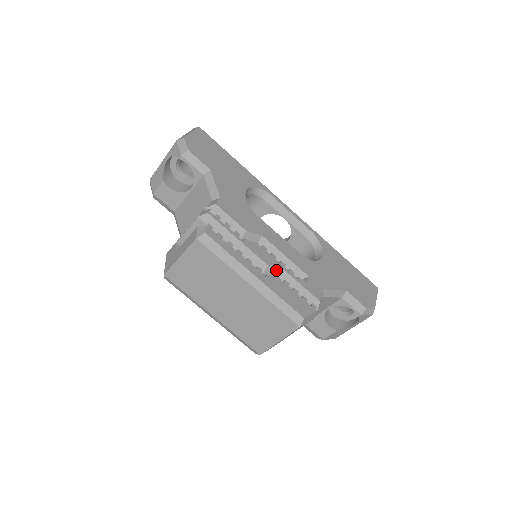
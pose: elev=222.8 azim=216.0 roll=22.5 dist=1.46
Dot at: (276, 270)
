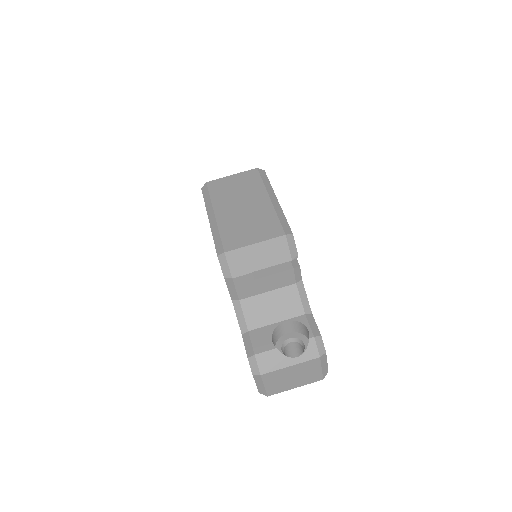
Dot at: occluded
